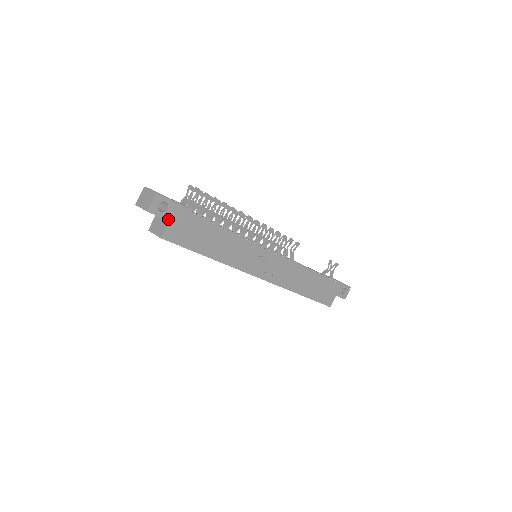
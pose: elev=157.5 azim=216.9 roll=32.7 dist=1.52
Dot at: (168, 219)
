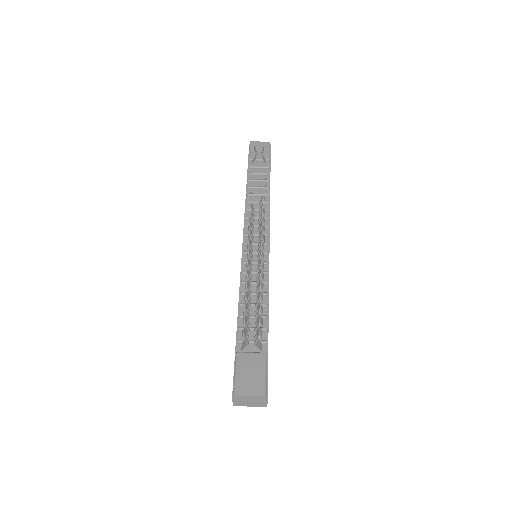
Dot at: occluded
